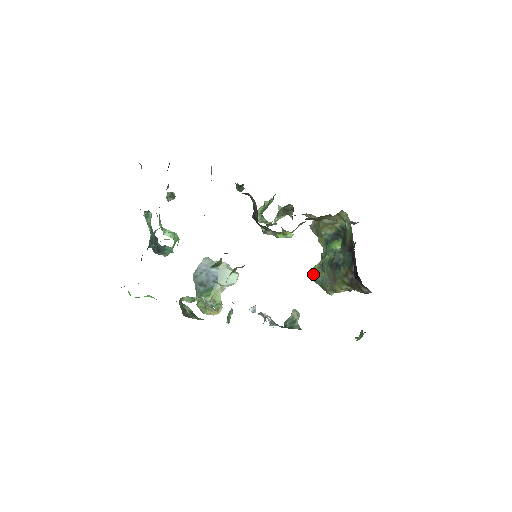
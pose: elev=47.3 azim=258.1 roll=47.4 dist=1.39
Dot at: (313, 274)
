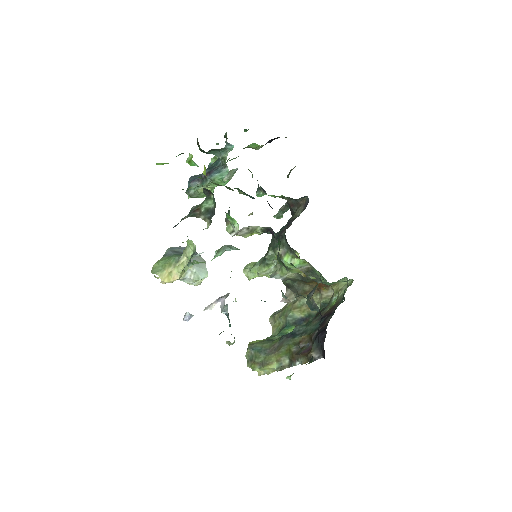
Dot at: (251, 344)
